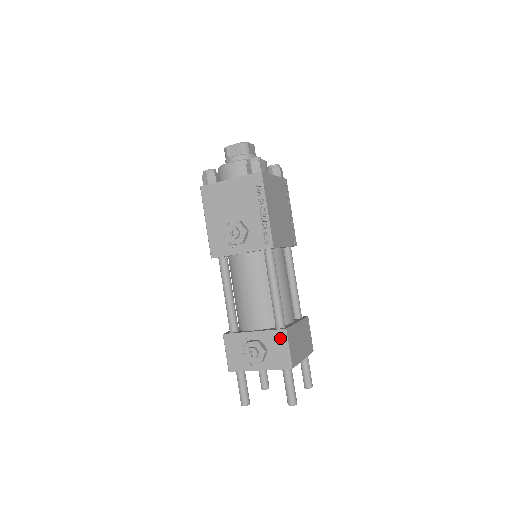
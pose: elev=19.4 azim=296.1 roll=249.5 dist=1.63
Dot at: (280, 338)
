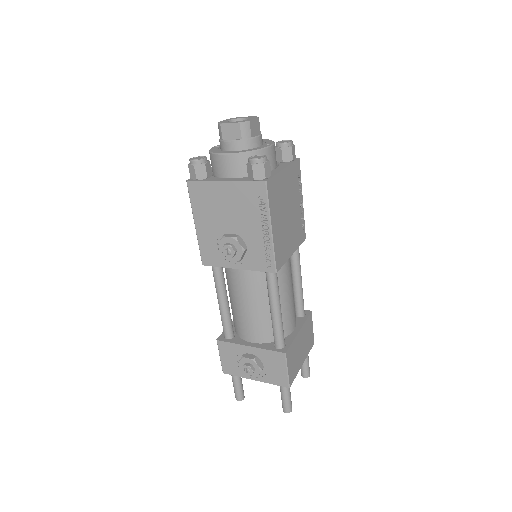
Dot at: (278, 359)
